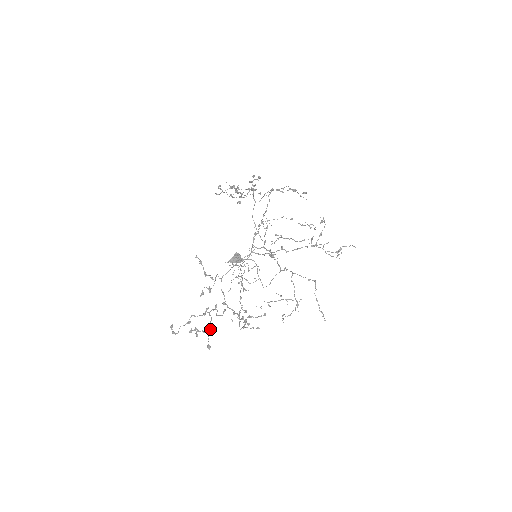
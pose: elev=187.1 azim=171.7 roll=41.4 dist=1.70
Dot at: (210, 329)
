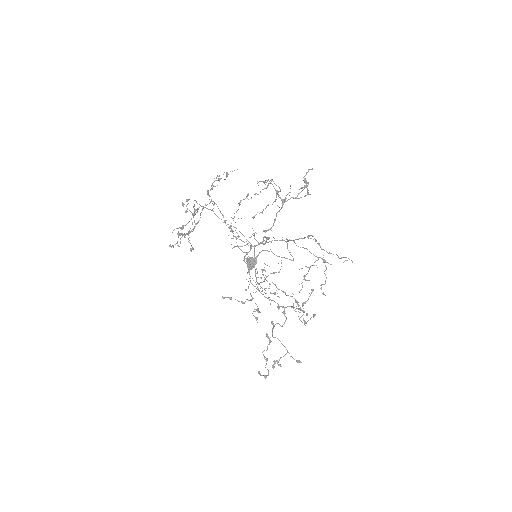
Dot at: occluded
